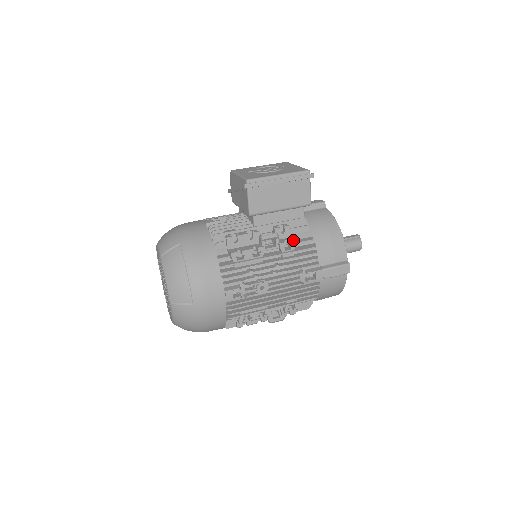
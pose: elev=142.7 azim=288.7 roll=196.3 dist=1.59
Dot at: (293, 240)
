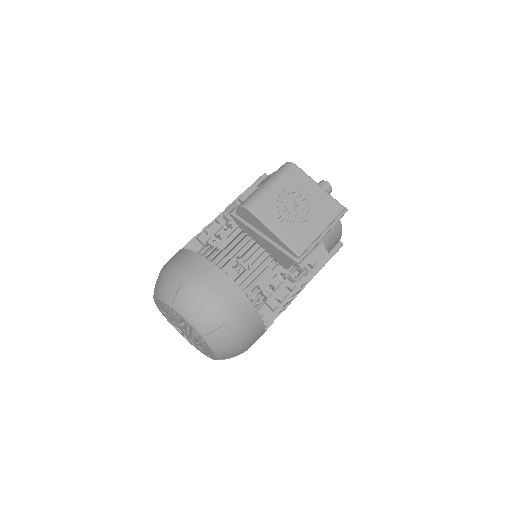
Dot at: (315, 263)
